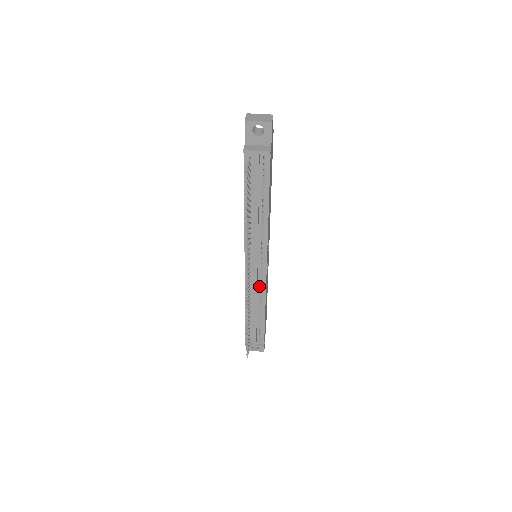
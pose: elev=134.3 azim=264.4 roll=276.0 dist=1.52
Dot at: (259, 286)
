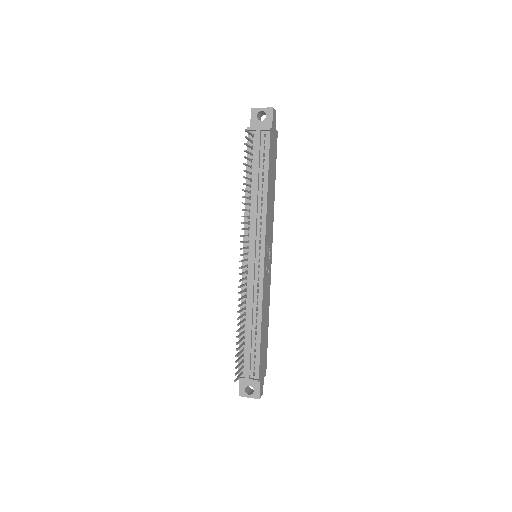
Dot at: (256, 286)
